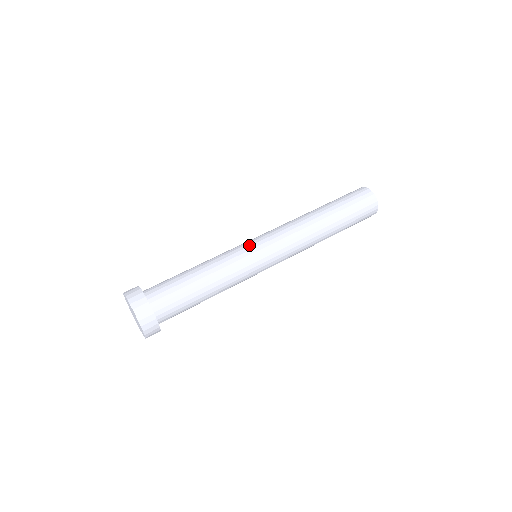
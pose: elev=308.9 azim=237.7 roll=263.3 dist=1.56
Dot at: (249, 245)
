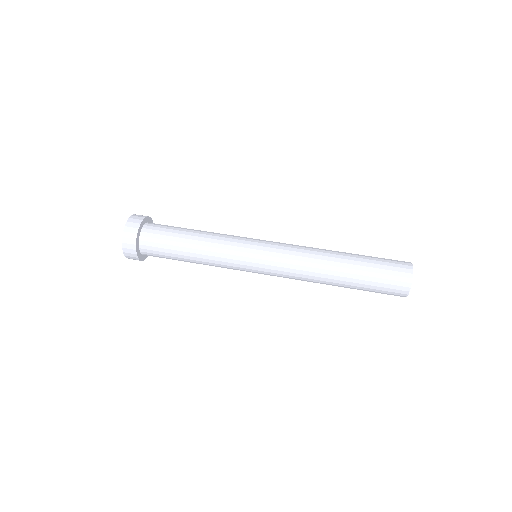
Dot at: (251, 240)
